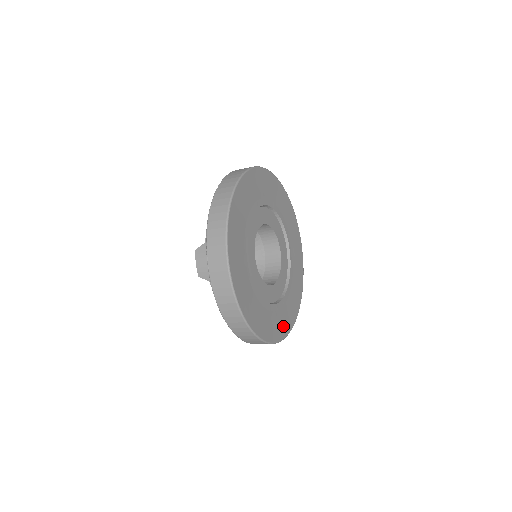
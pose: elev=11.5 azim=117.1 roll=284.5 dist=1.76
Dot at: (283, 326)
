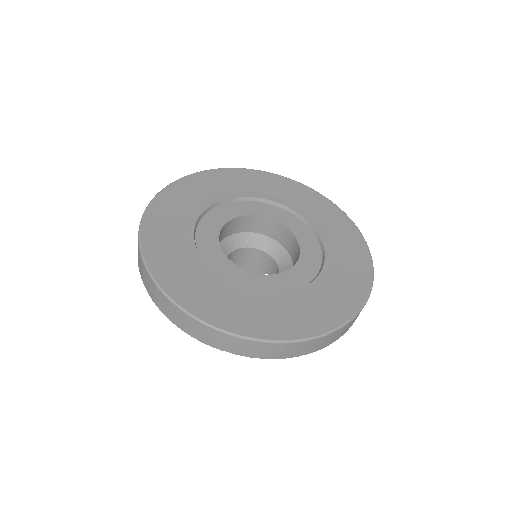
Dot at: (338, 306)
